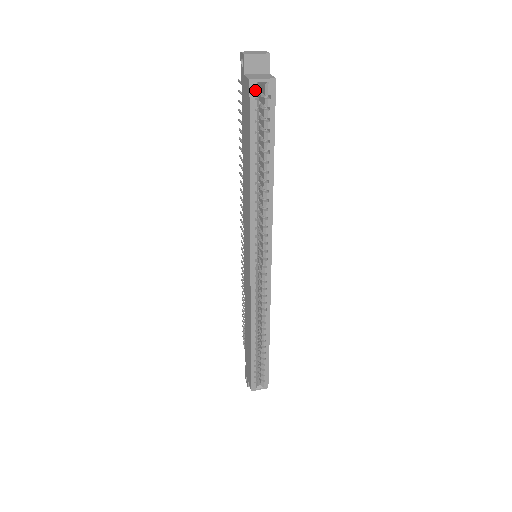
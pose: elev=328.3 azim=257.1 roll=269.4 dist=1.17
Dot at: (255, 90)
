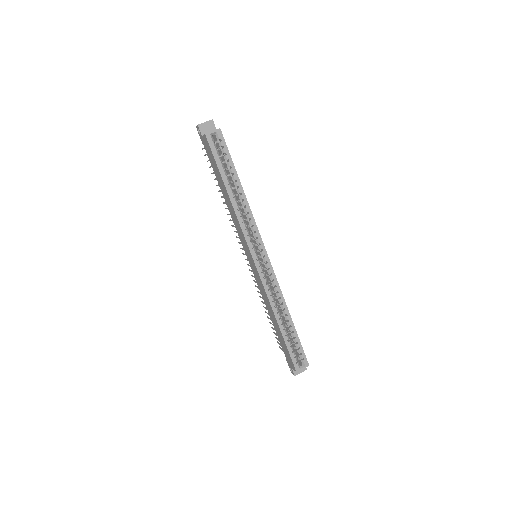
Dot at: (210, 139)
